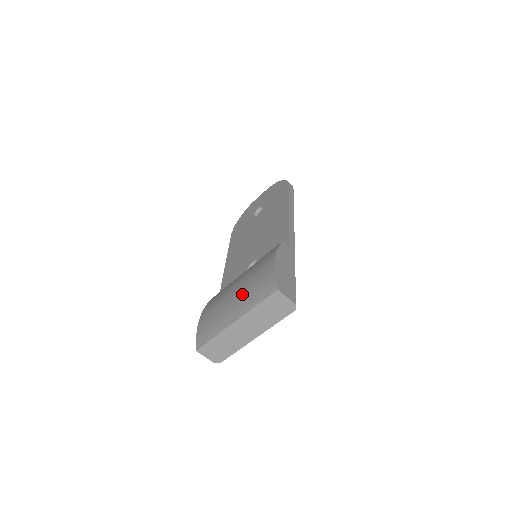
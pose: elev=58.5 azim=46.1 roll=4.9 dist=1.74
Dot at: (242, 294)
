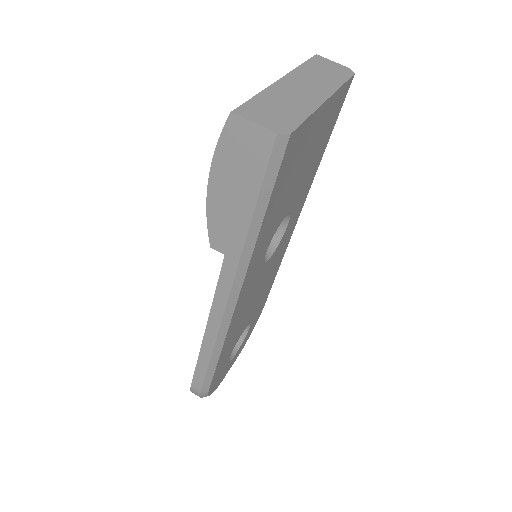
Dot at: occluded
